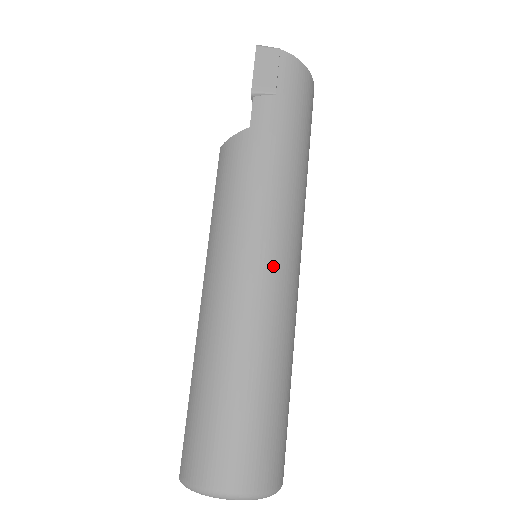
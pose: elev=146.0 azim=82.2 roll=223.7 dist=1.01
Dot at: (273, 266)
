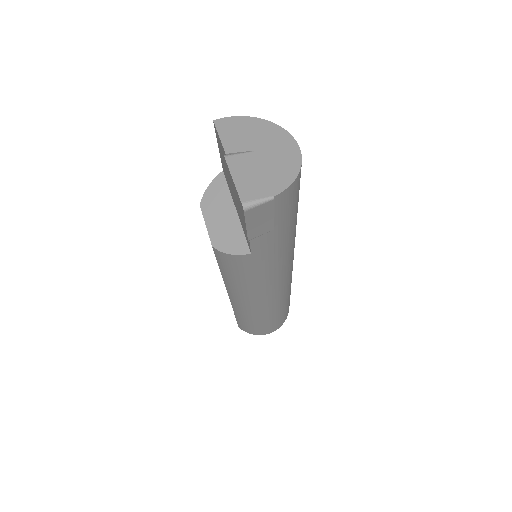
Dot at: (283, 286)
